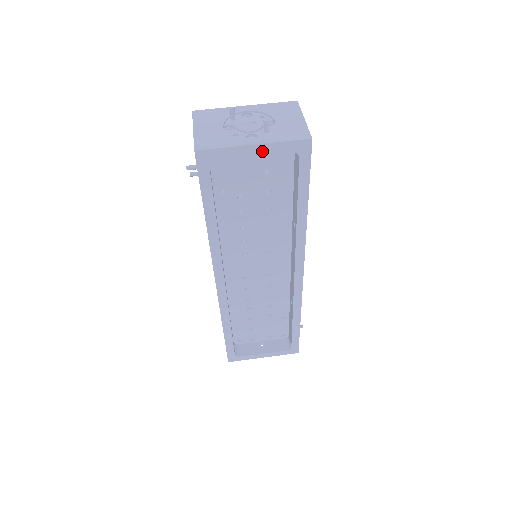
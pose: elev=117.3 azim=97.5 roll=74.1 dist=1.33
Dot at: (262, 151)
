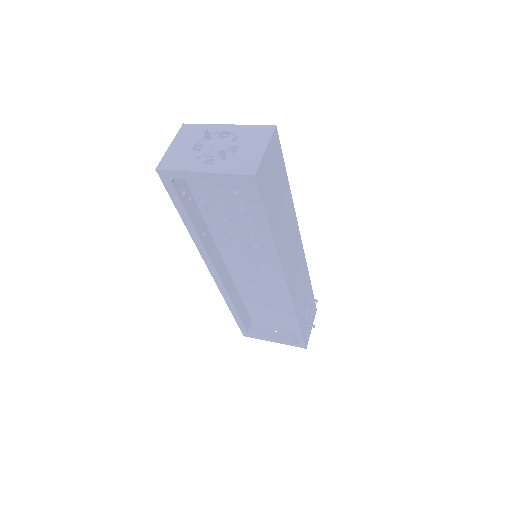
Dot at: (212, 178)
